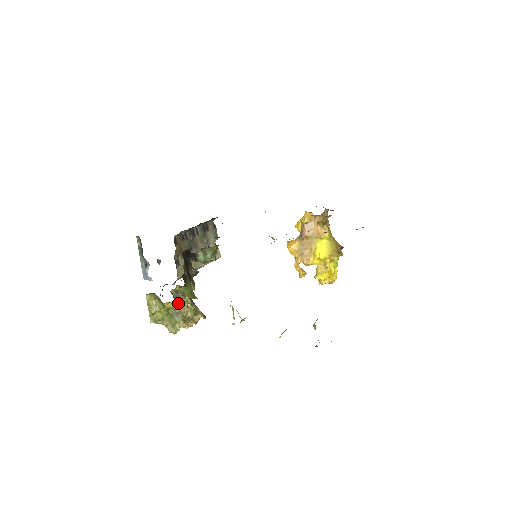
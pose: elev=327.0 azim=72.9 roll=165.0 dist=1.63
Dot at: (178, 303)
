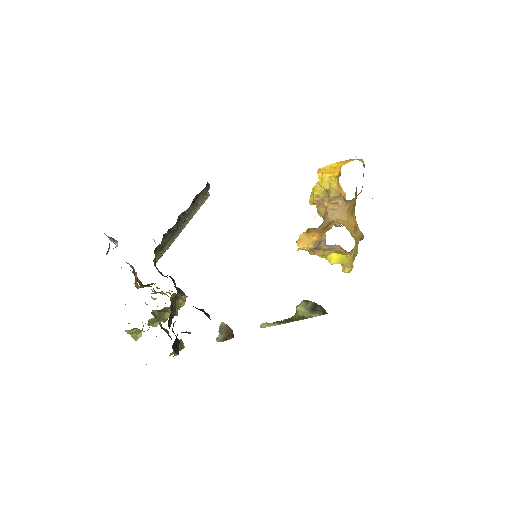
Dot at: (159, 314)
